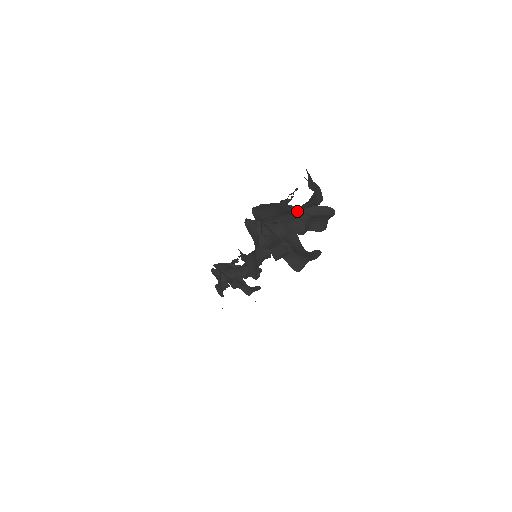
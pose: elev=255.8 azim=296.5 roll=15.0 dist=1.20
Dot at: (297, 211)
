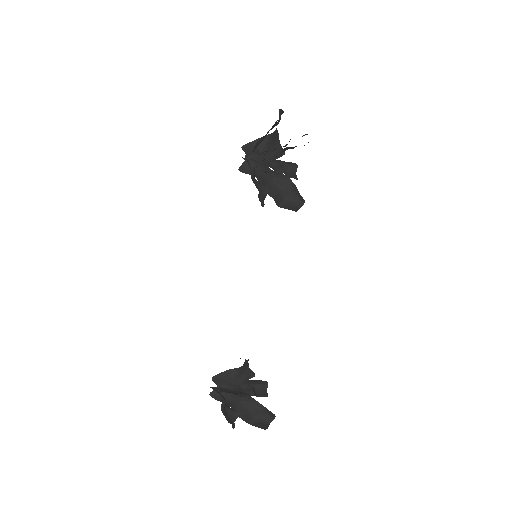
Dot at: (272, 158)
